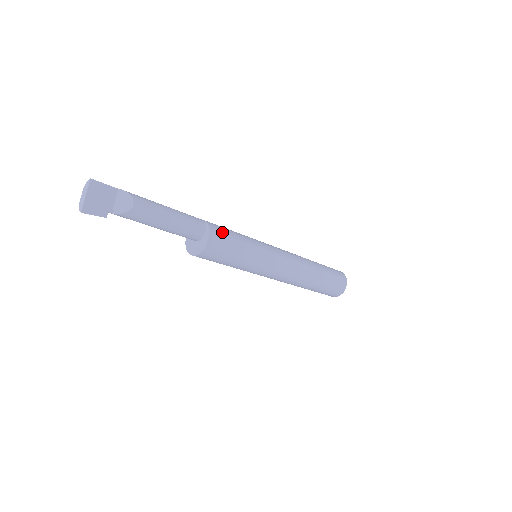
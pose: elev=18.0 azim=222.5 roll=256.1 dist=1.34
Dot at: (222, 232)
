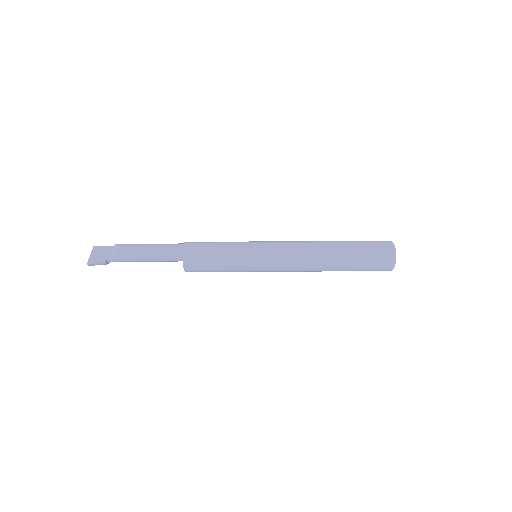
Dot at: (199, 242)
